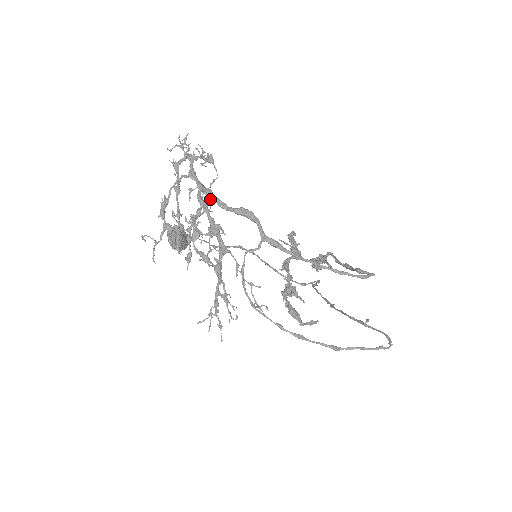
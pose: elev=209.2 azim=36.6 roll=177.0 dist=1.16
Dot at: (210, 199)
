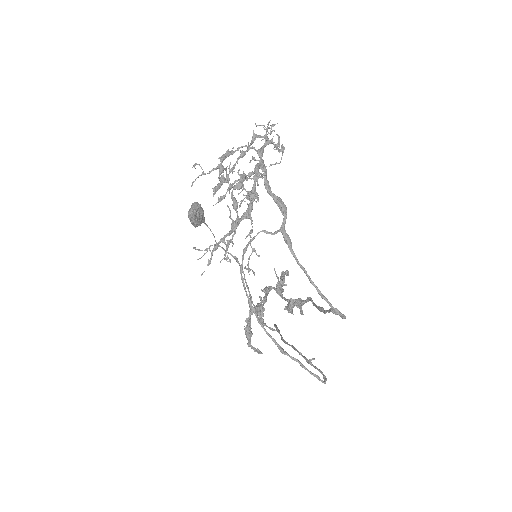
Dot at: (265, 171)
